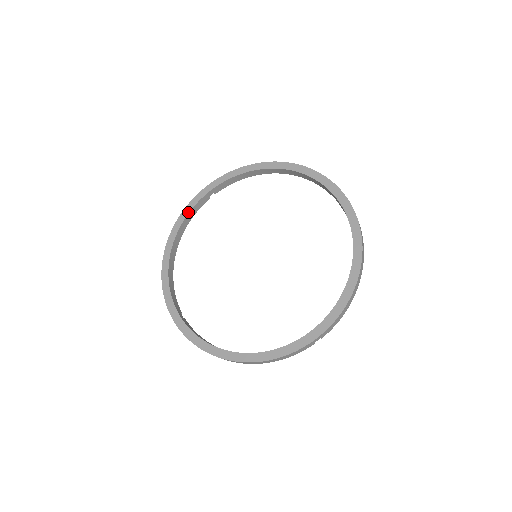
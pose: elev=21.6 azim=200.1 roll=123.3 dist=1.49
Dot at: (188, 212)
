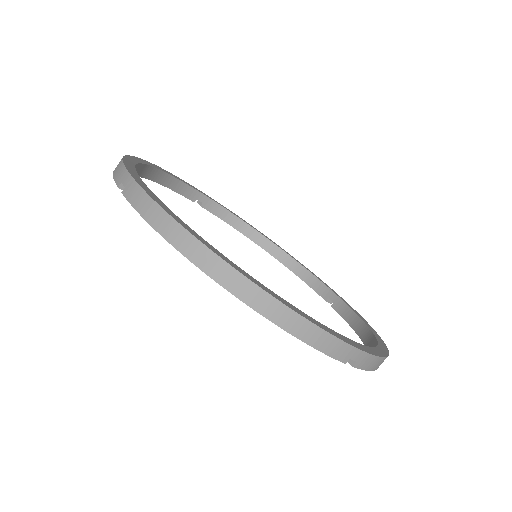
Dot at: (177, 178)
